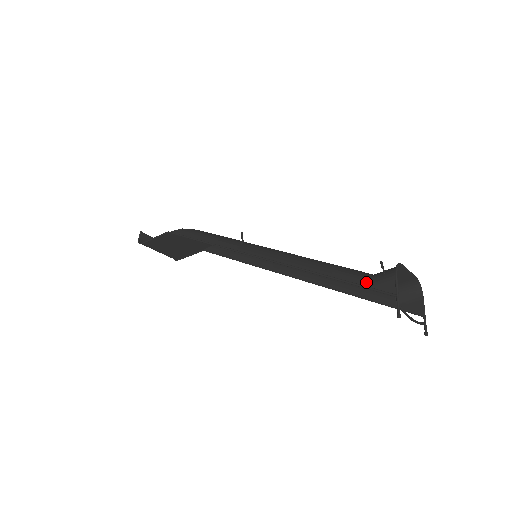
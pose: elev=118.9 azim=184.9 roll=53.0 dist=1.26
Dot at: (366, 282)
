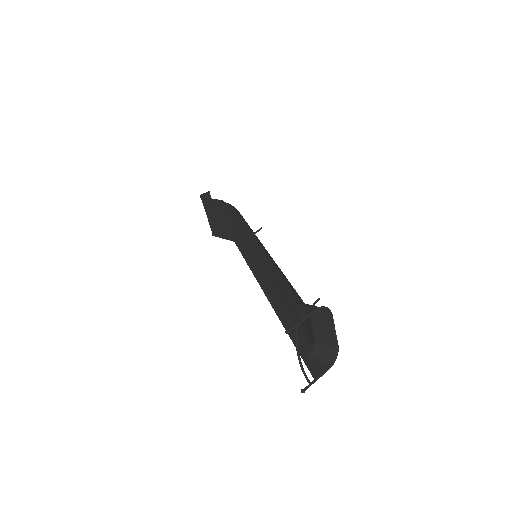
Dot at: (294, 301)
